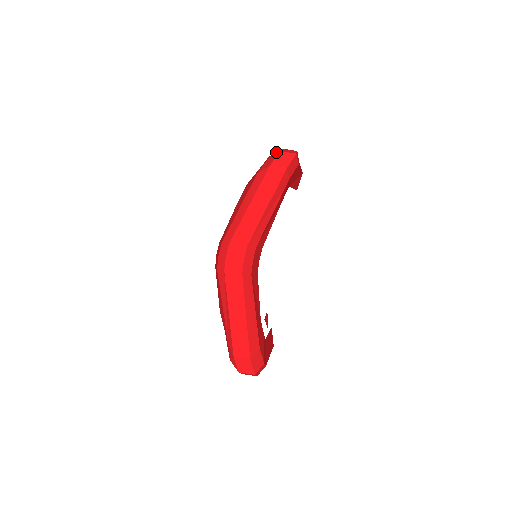
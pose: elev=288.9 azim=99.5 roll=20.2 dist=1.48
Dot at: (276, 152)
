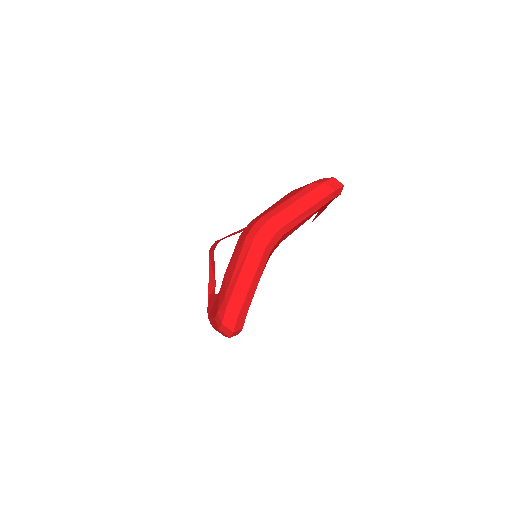
Dot at: occluded
